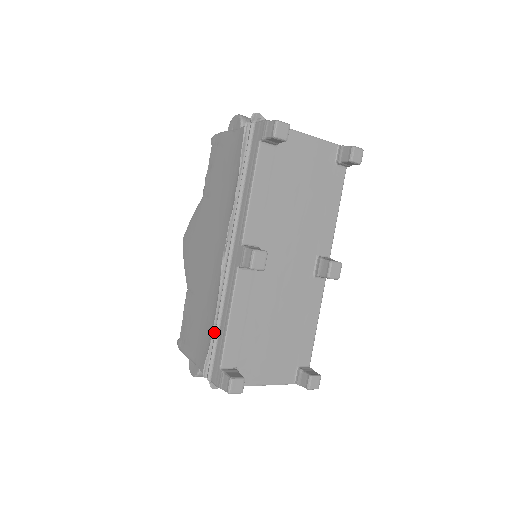
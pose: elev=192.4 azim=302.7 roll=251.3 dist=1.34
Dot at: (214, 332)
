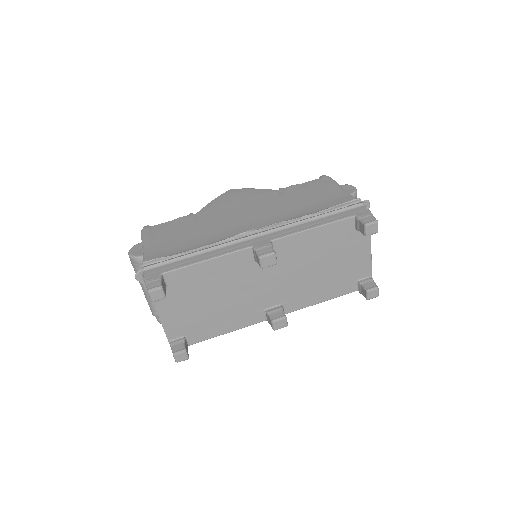
Dot at: (186, 253)
